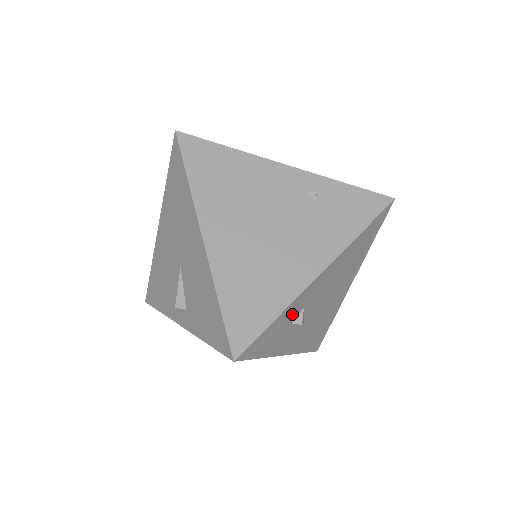
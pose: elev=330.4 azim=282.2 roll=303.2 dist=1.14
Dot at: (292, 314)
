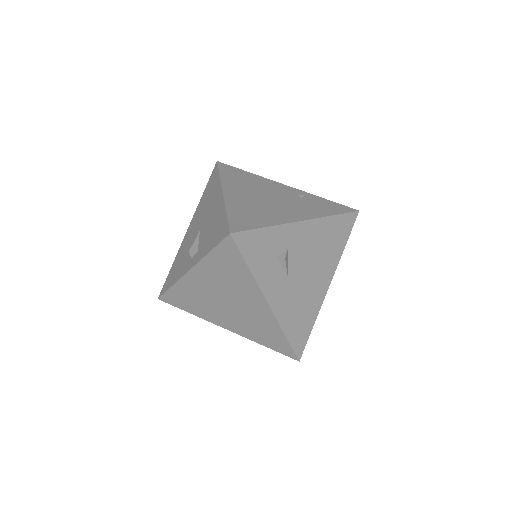
Dot at: (278, 243)
